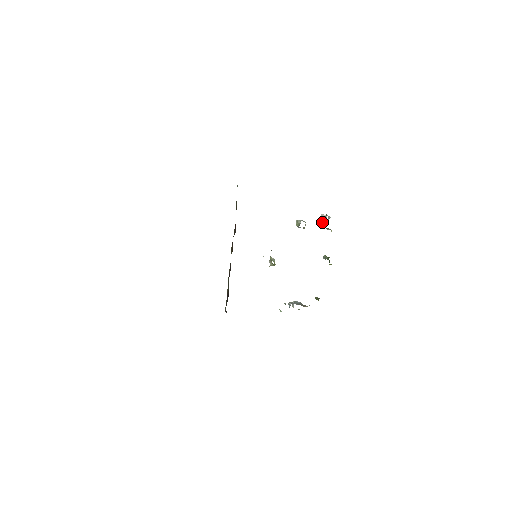
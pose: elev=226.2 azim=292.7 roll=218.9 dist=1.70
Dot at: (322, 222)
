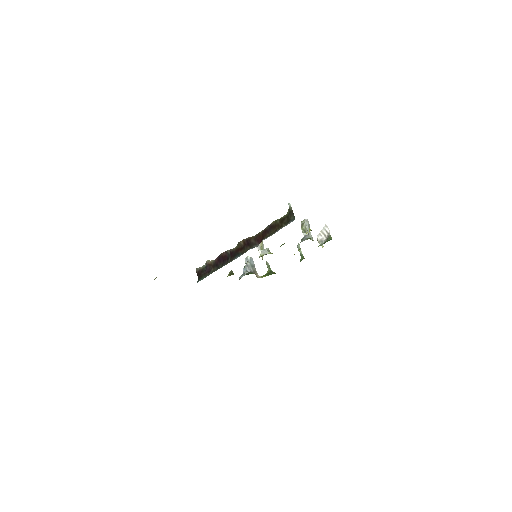
Dot at: (322, 233)
